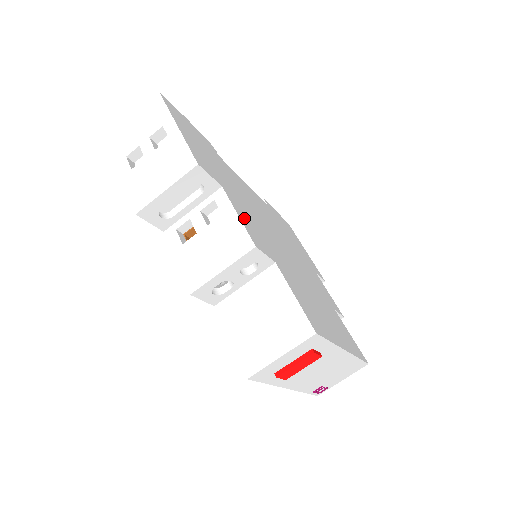
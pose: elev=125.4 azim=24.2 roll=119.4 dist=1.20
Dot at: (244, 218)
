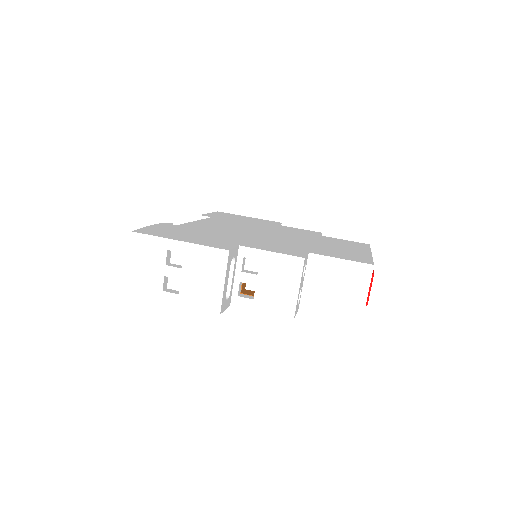
Dot at: (269, 249)
